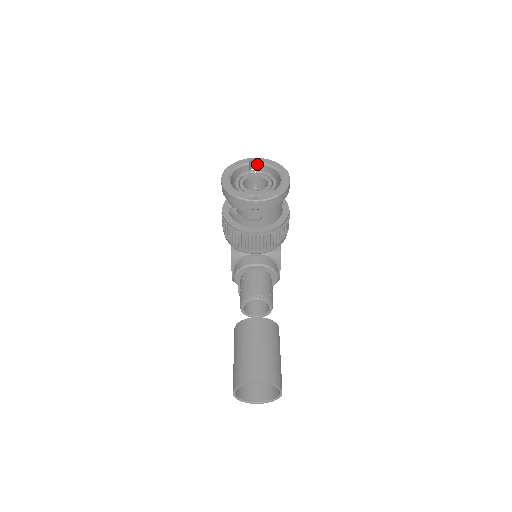
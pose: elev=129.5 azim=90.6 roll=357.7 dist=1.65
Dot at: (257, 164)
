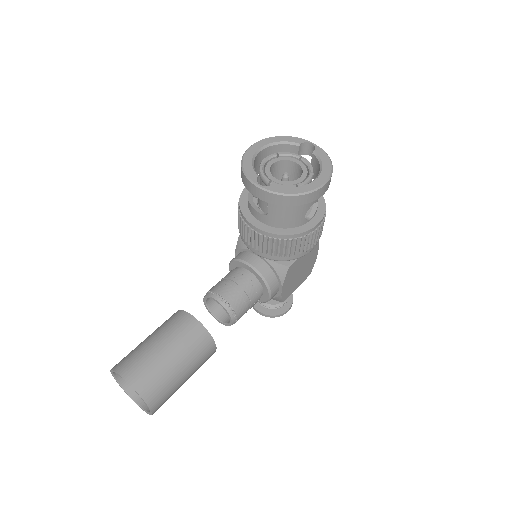
Dot at: occluded
